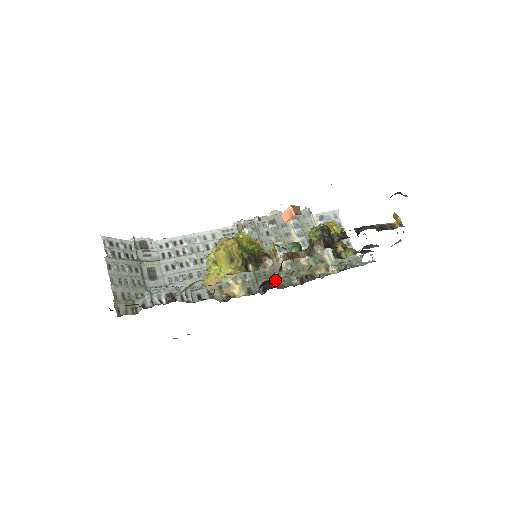
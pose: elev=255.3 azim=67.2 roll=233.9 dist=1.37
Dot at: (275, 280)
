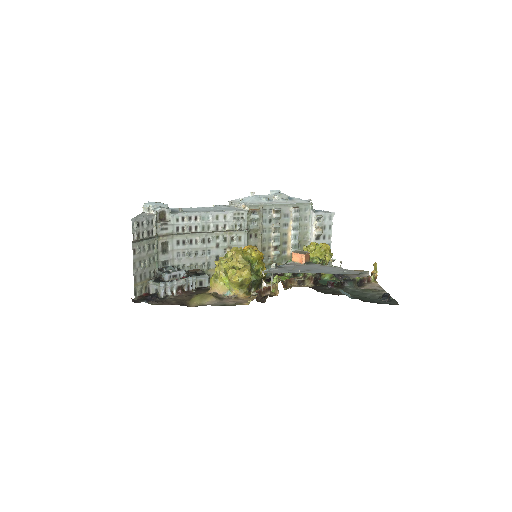
Dot at: occluded
